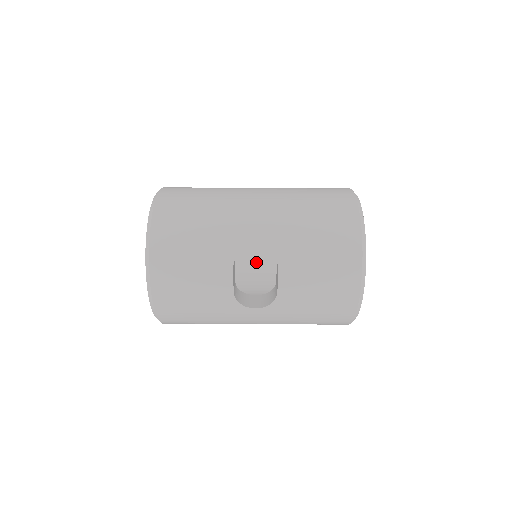
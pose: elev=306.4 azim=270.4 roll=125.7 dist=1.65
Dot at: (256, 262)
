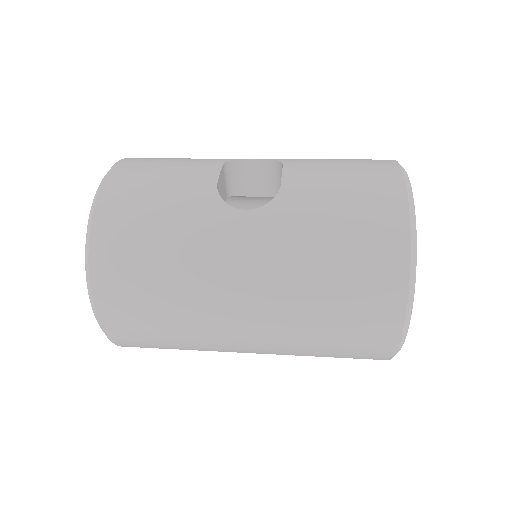
Dot at: occluded
